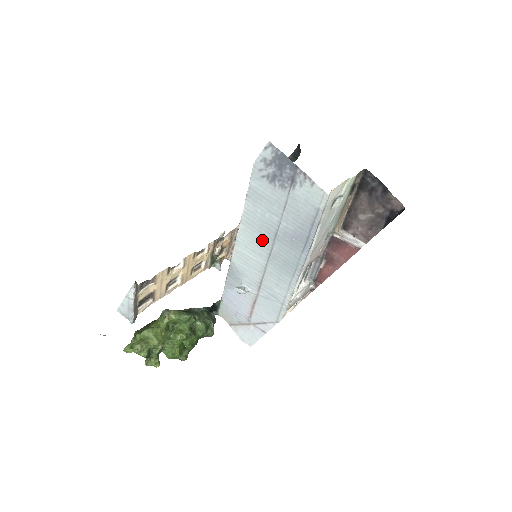
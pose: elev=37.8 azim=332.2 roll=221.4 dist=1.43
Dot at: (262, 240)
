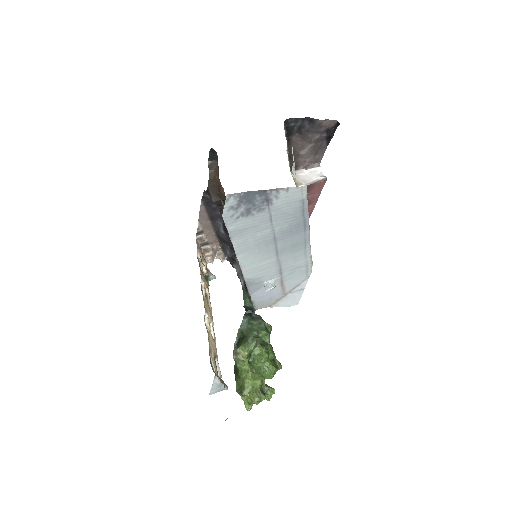
Dot at: (264, 250)
